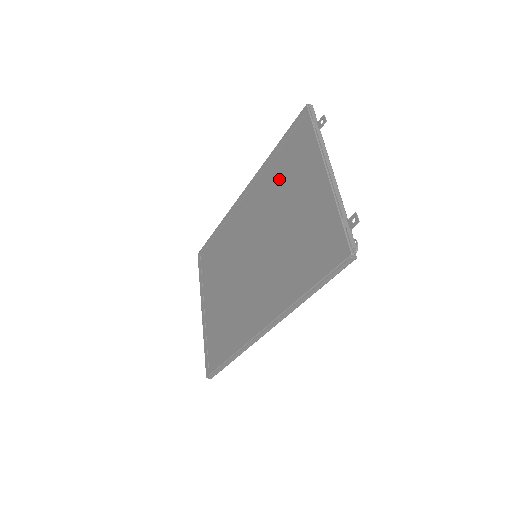
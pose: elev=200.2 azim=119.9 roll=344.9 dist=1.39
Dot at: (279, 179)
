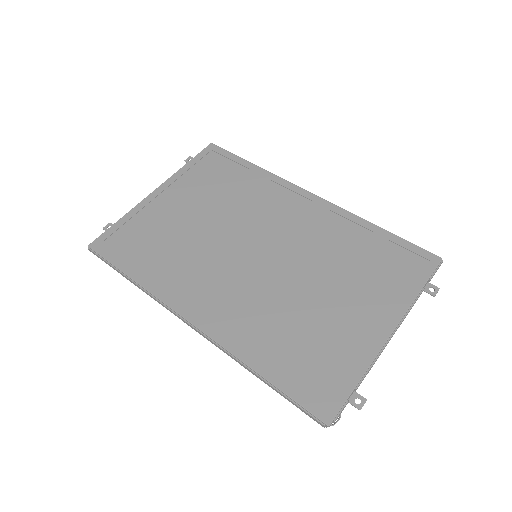
Dot at: (352, 255)
